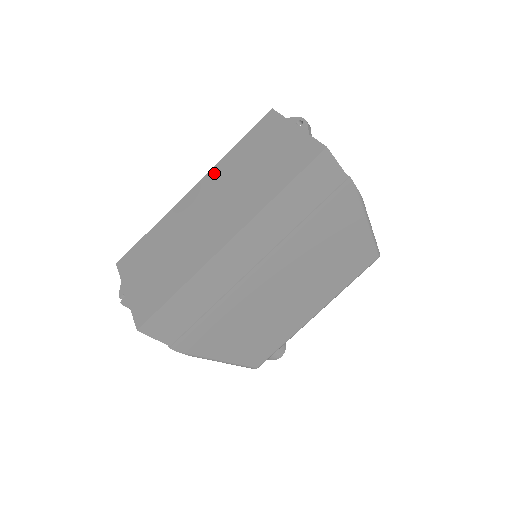
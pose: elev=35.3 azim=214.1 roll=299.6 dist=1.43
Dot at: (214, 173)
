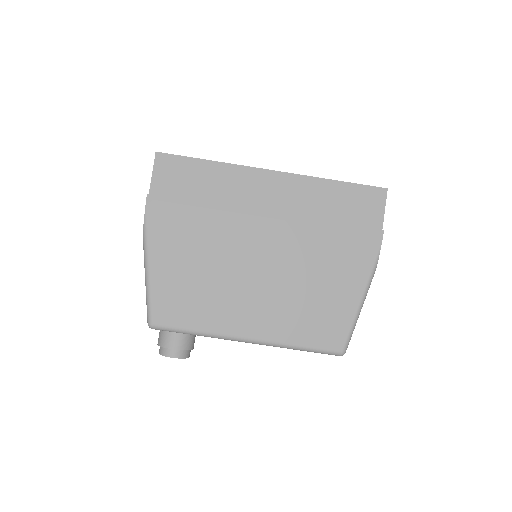
Dot at: occluded
